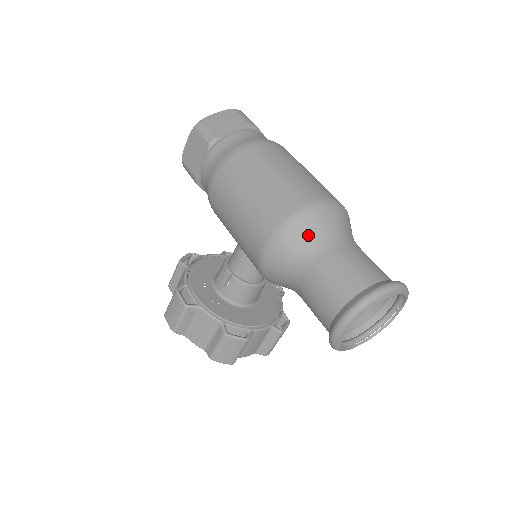
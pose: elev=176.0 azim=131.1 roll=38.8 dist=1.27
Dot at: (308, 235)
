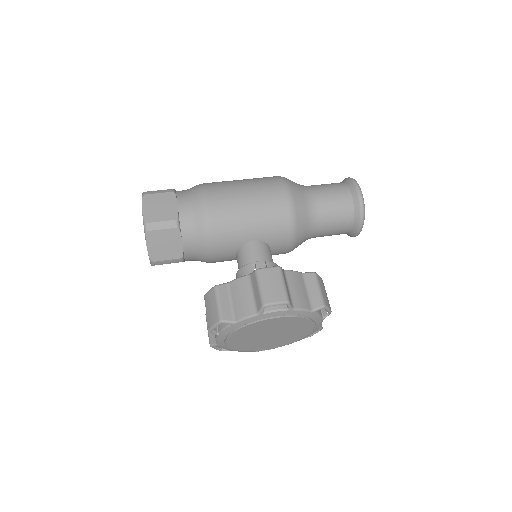
Dot at: occluded
